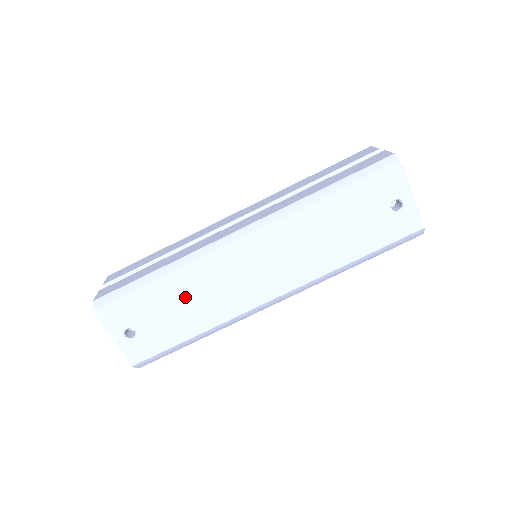
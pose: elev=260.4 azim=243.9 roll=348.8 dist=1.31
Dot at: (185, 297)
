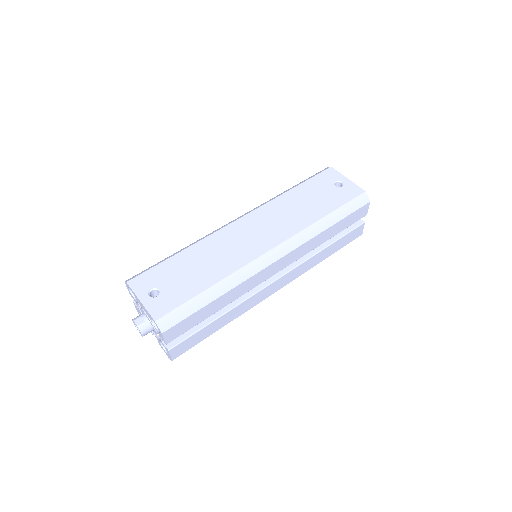
Dot at: (199, 258)
